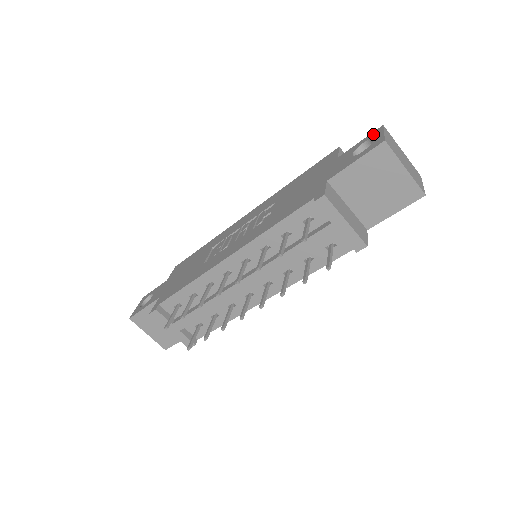
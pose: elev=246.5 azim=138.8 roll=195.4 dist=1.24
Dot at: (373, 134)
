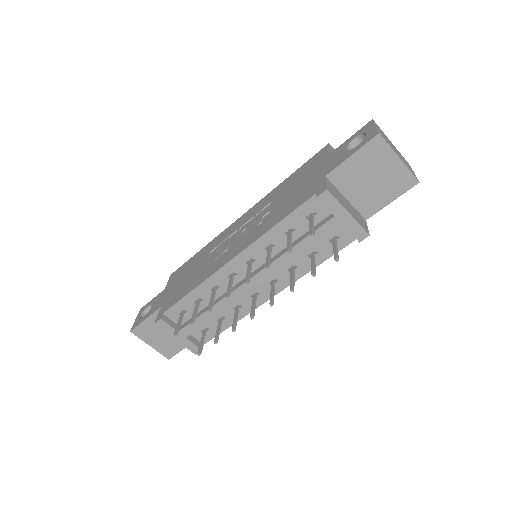
Dot at: (364, 128)
